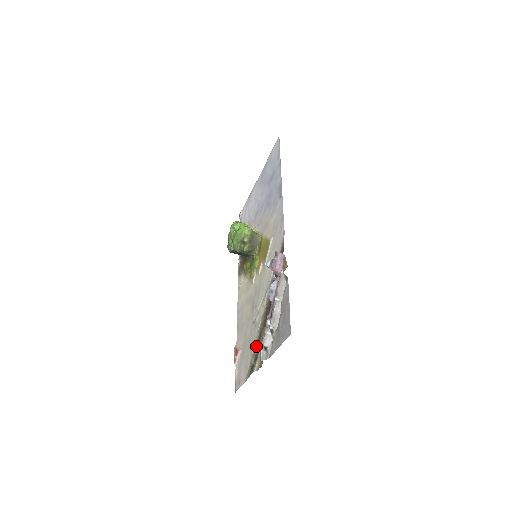
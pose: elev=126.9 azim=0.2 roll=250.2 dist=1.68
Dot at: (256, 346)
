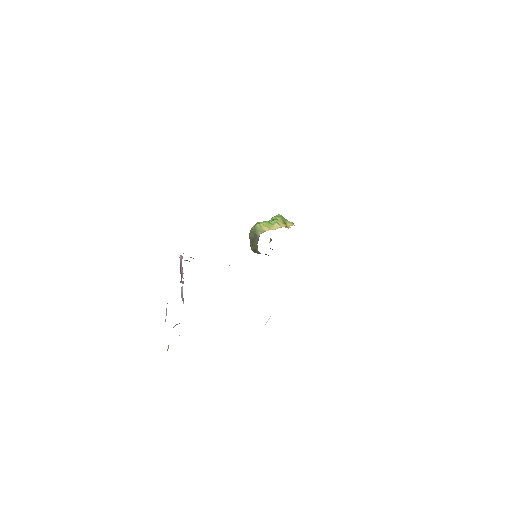
Dot at: occluded
